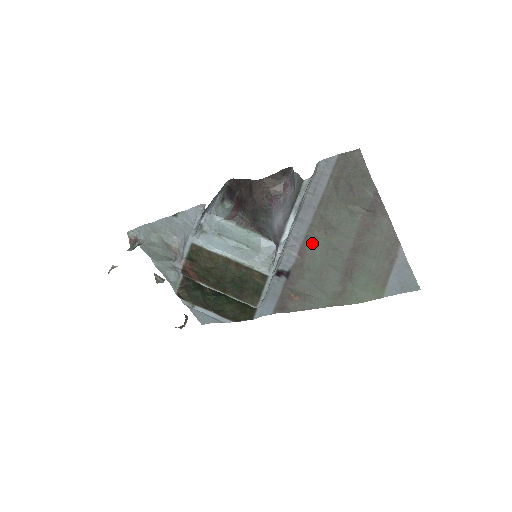
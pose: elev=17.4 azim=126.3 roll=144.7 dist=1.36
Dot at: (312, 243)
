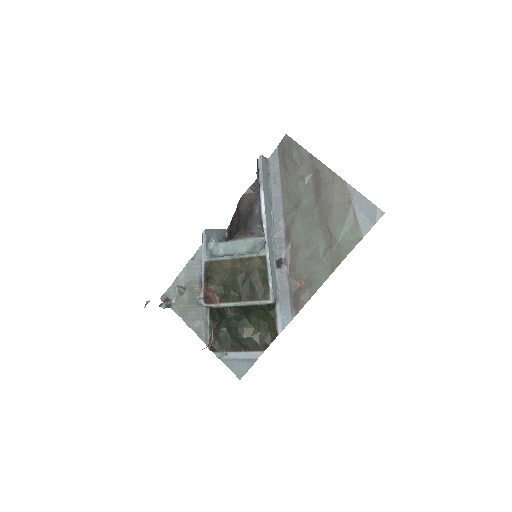
Dot at: (291, 222)
